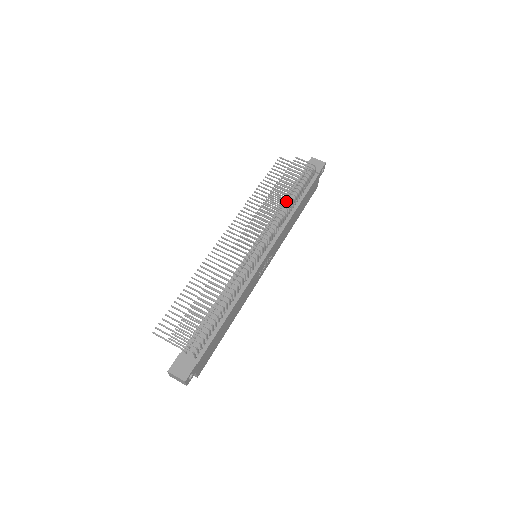
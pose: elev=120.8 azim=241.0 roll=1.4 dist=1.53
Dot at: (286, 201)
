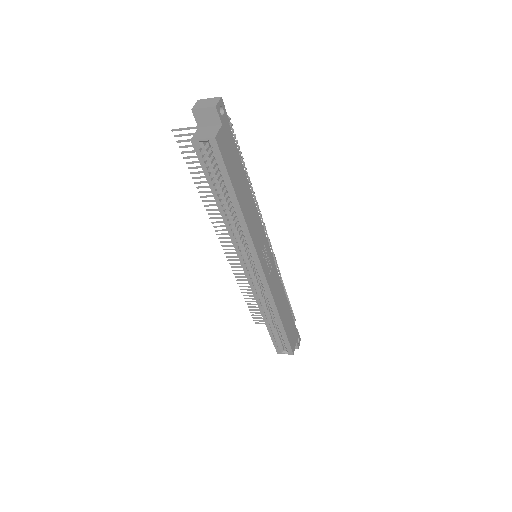
Dot at: occluded
